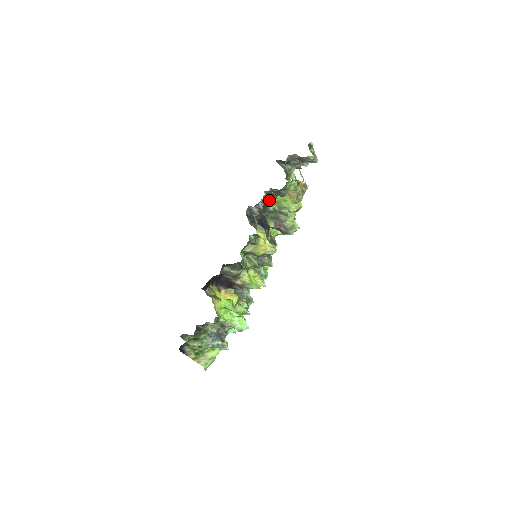
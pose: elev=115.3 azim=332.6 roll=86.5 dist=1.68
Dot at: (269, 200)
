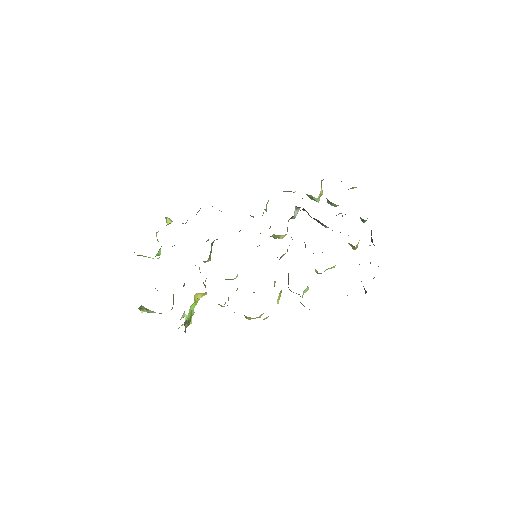
Dot at: (325, 227)
